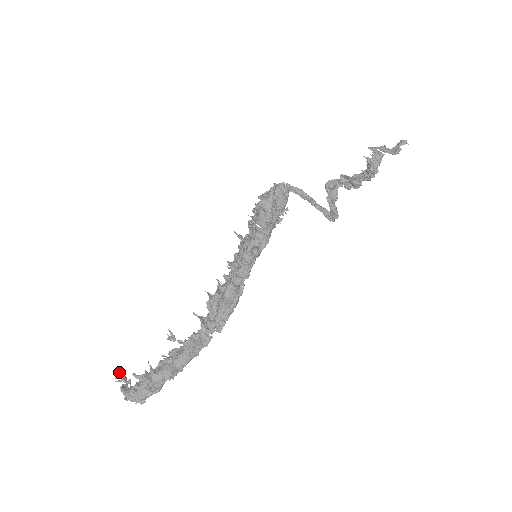
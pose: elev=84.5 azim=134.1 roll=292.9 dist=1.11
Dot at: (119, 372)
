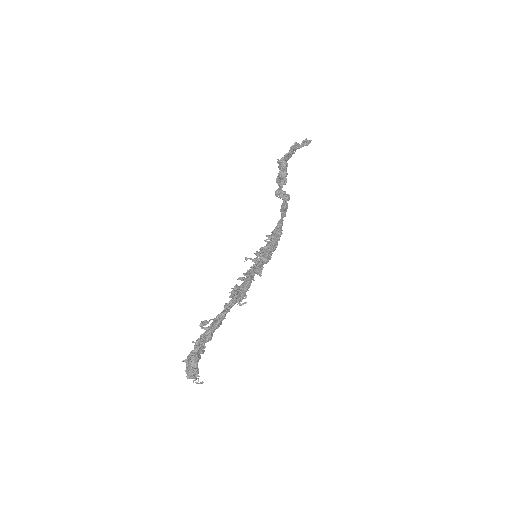
Dot at: (202, 383)
